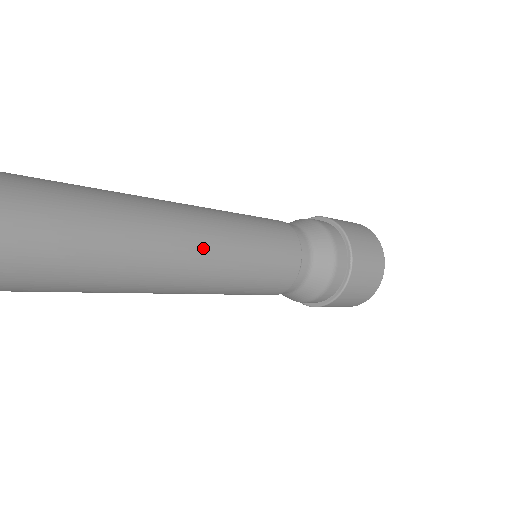
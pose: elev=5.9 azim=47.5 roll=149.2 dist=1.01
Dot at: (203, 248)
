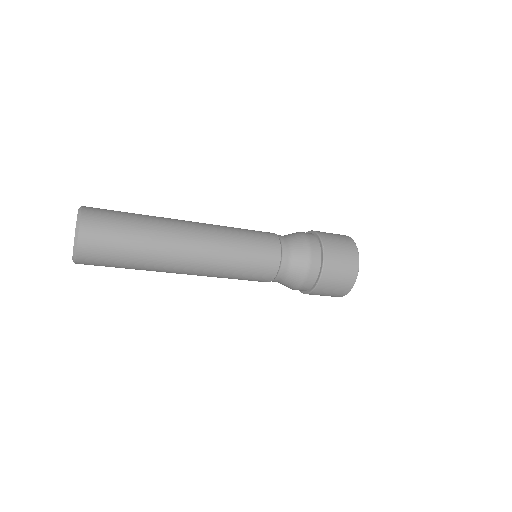
Dot at: (201, 266)
